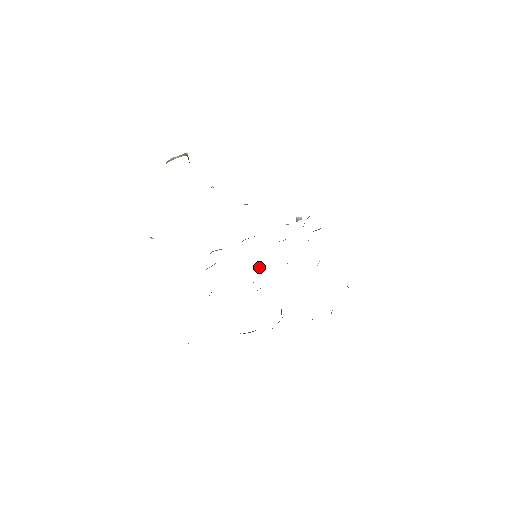
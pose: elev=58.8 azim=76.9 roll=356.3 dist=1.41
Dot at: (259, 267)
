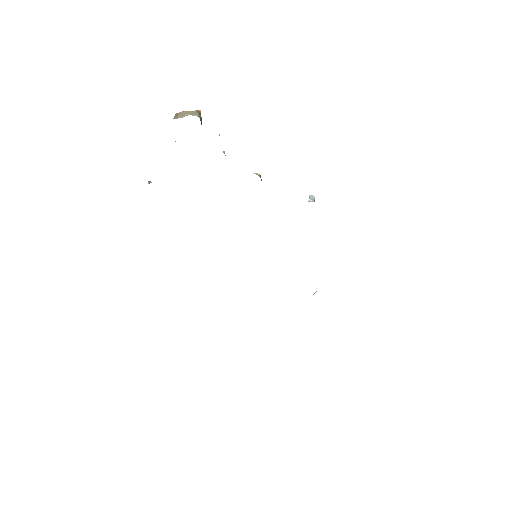
Dot at: occluded
